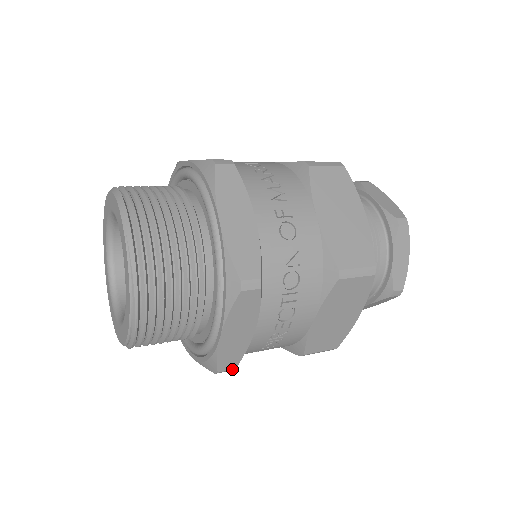
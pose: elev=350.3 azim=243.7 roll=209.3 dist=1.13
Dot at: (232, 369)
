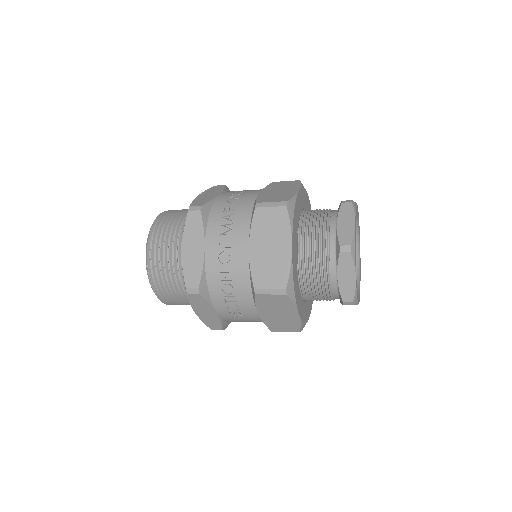
Dot at: occluded
